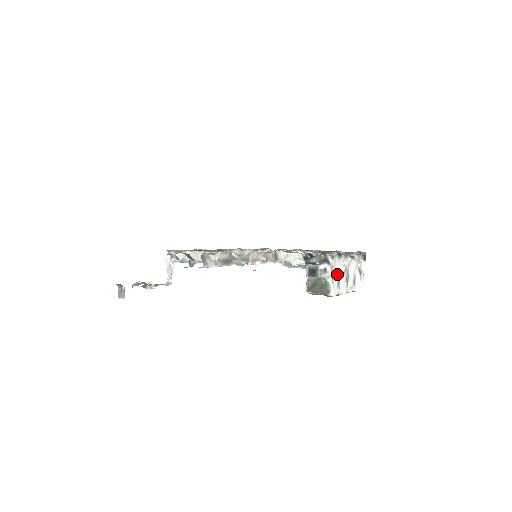
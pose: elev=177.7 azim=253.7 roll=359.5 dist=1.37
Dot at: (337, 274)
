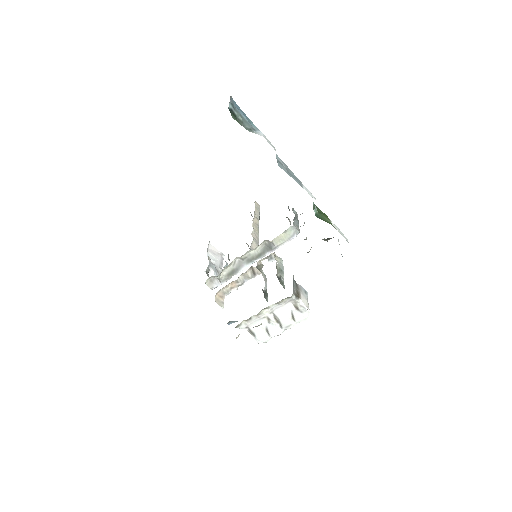
Dot at: (260, 326)
